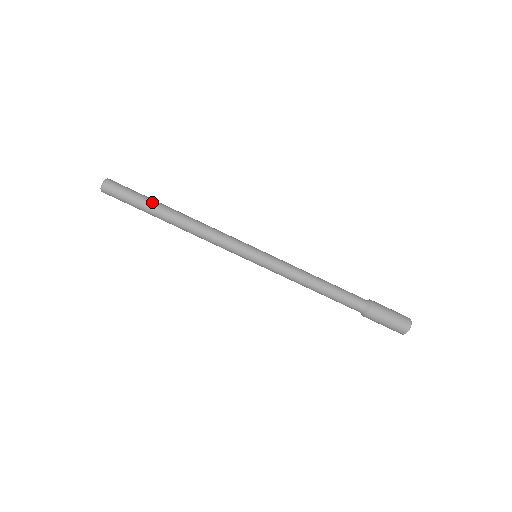
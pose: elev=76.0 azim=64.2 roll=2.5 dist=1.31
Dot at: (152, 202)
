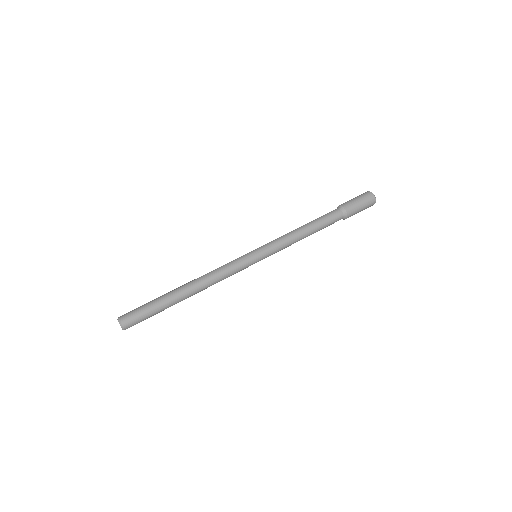
Dot at: occluded
